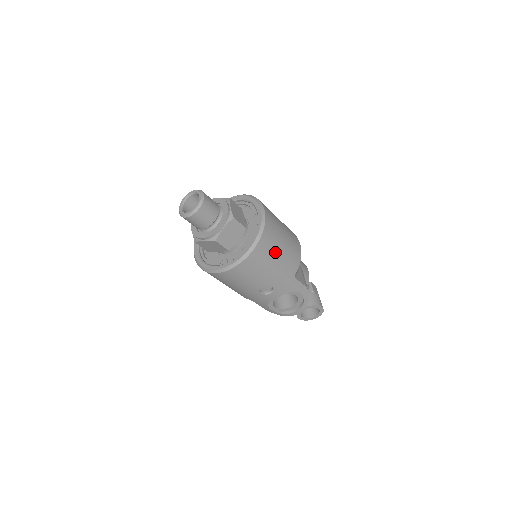
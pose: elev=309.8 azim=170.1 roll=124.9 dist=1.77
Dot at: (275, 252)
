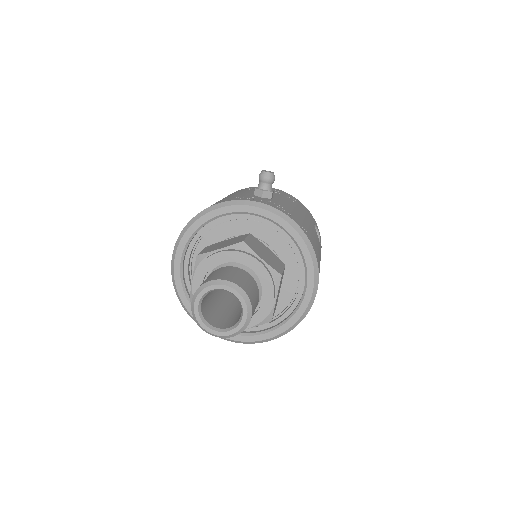
Dot at: occluded
